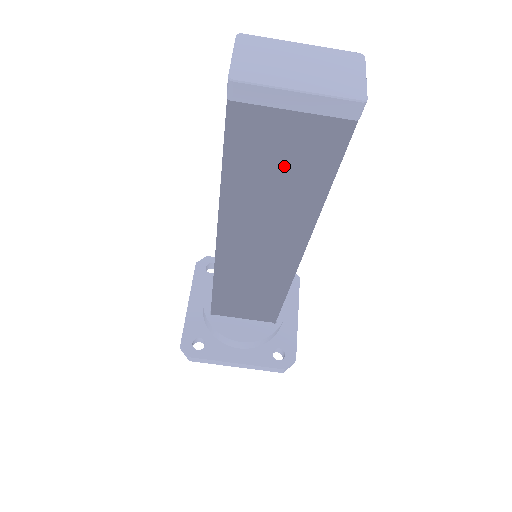
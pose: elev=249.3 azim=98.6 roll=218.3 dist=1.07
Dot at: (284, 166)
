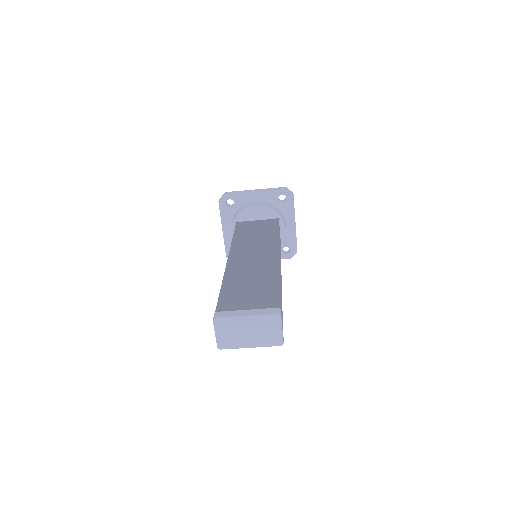
Dot at: occluded
